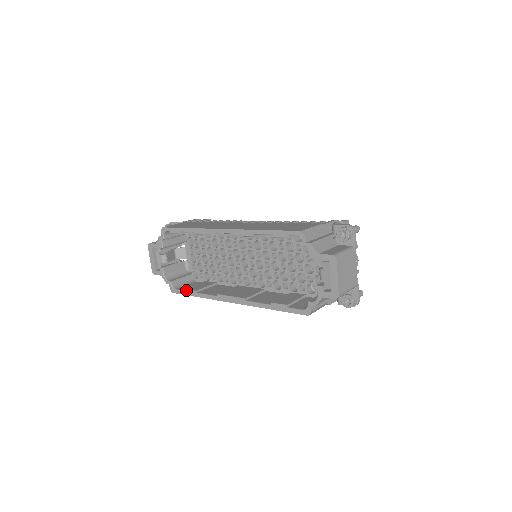
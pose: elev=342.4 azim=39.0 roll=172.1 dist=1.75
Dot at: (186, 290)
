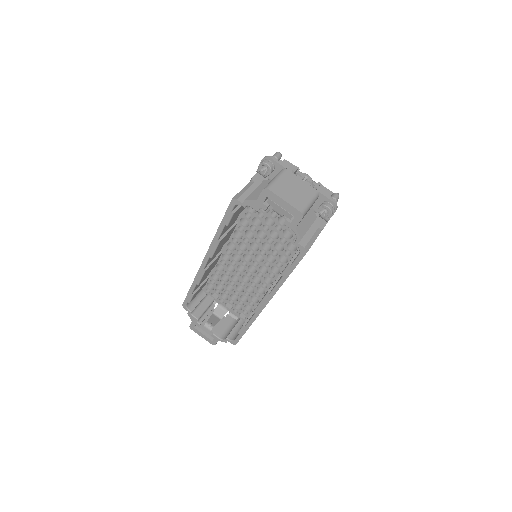
Dot at: (238, 332)
